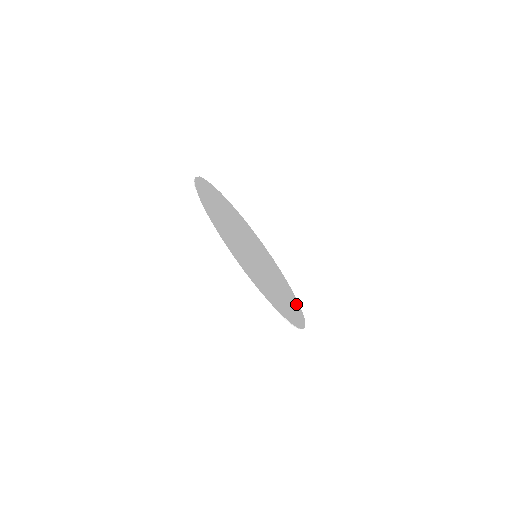
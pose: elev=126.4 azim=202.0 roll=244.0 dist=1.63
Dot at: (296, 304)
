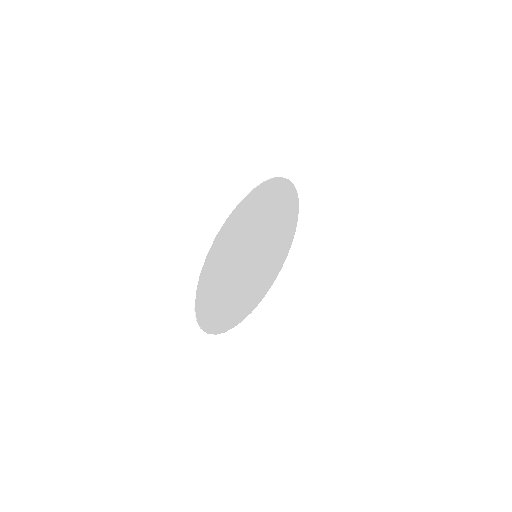
Dot at: (278, 267)
